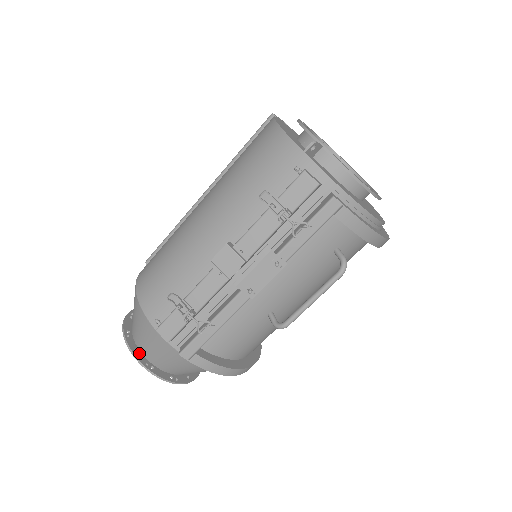
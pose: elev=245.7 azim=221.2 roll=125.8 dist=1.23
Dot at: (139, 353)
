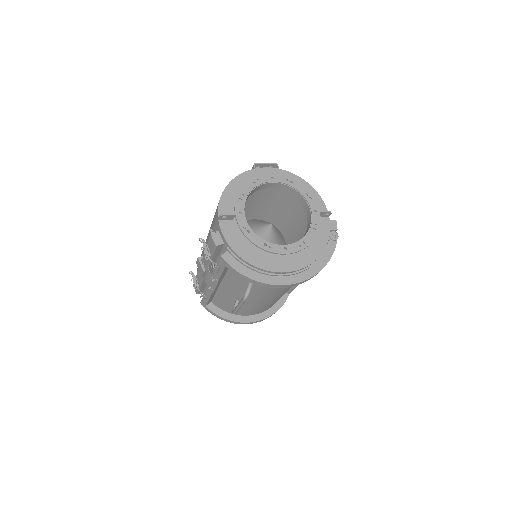
Dot at: occluded
